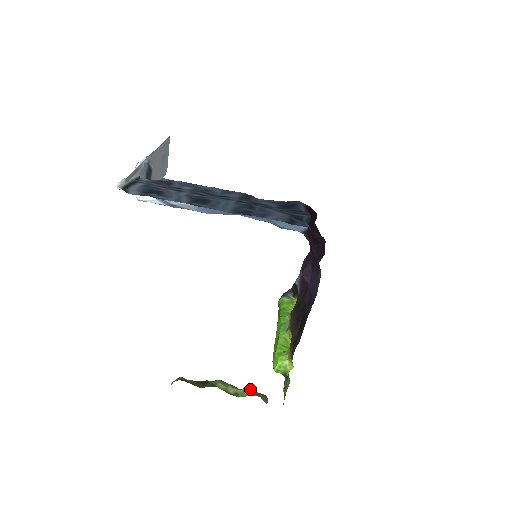
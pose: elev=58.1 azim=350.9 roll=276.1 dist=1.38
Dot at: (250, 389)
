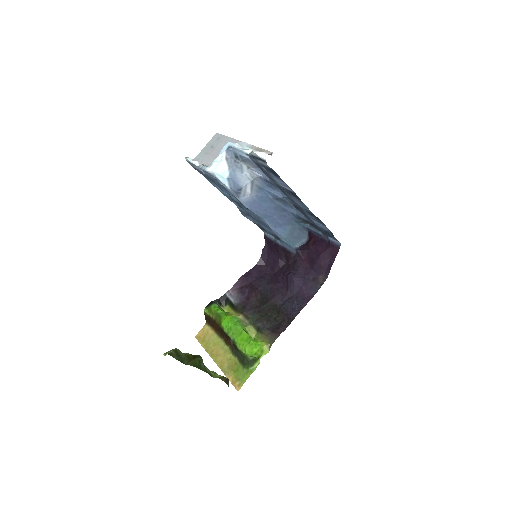
Dot at: occluded
